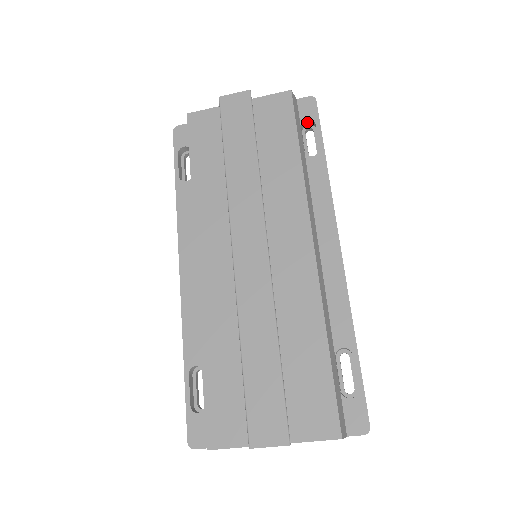
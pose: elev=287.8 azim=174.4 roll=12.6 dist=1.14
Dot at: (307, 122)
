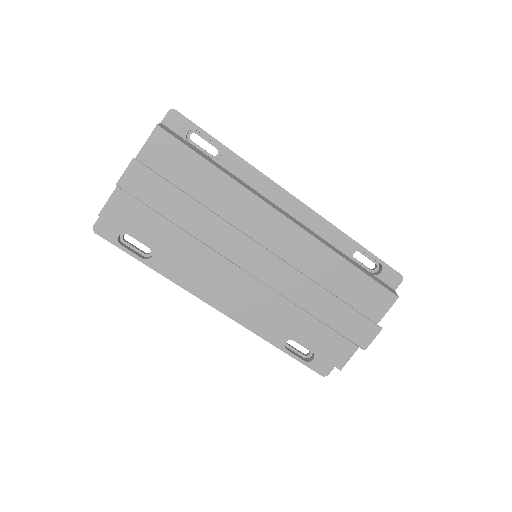
Dot at: (187, 133)
